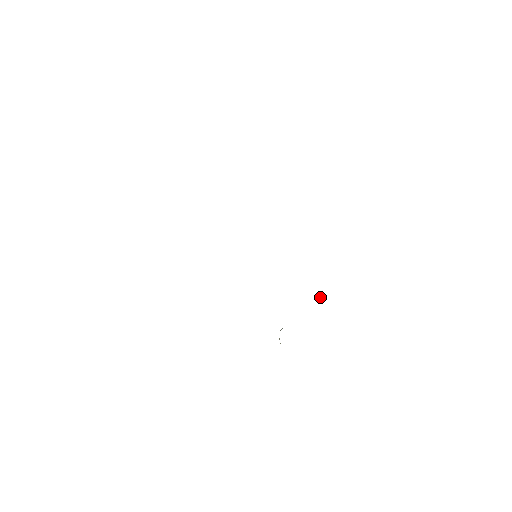
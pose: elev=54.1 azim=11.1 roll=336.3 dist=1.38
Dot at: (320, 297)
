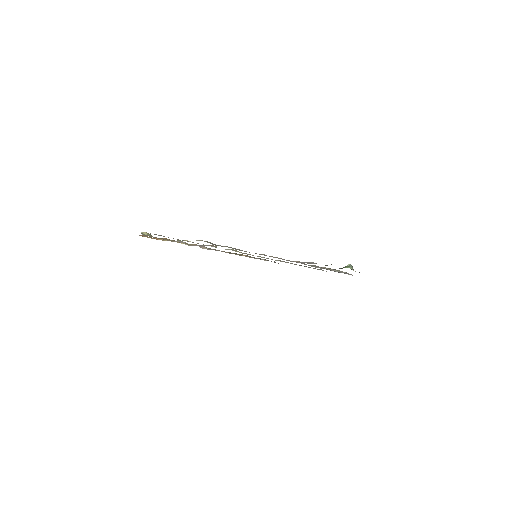
Dot at: occluded
